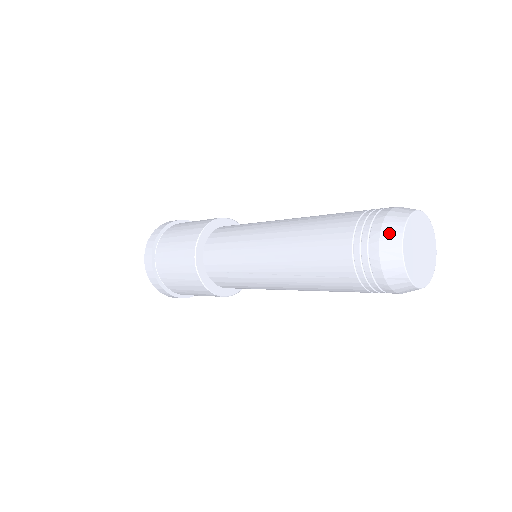
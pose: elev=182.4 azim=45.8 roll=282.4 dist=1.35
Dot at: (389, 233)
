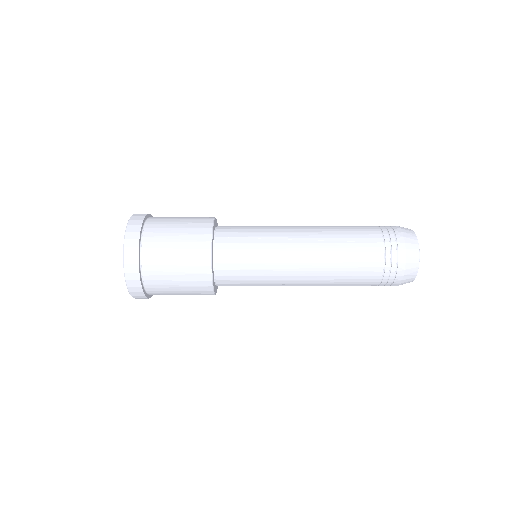
Dot at: (411, 264)
